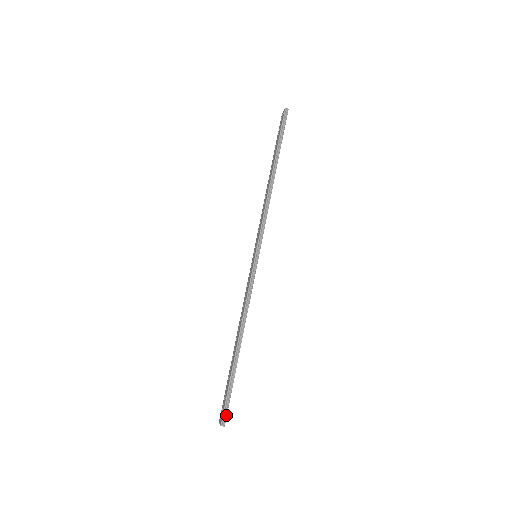
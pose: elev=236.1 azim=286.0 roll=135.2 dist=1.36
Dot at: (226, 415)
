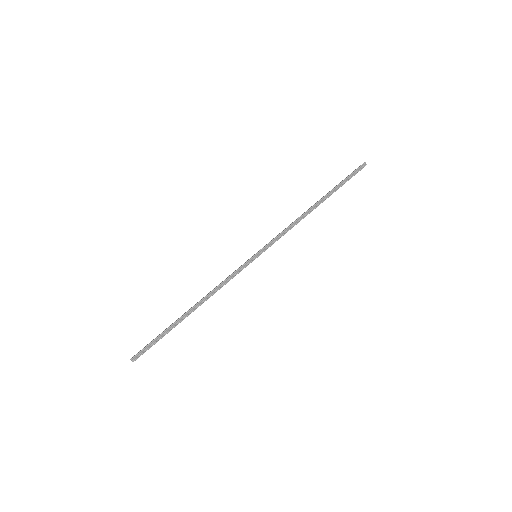
Dot at: occluded
